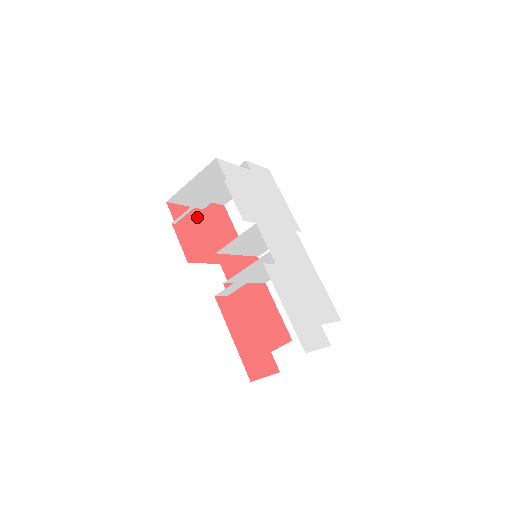
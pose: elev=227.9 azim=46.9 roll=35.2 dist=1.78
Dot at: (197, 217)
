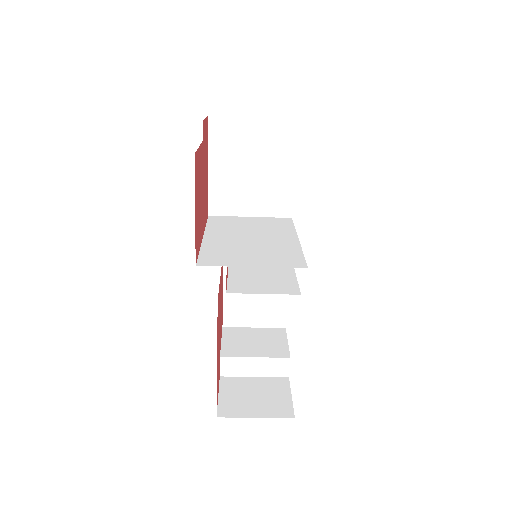
Dot at: (201, 162)
